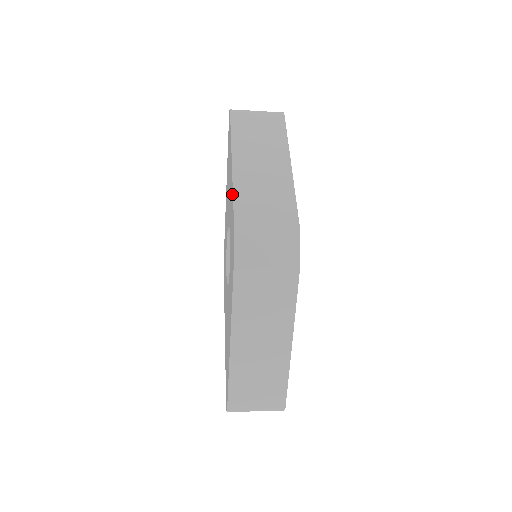
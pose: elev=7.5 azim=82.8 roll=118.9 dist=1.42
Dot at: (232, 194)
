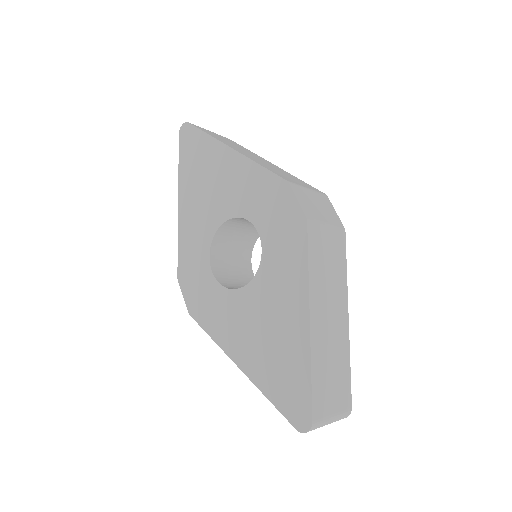
Dot at: (256, 168)
